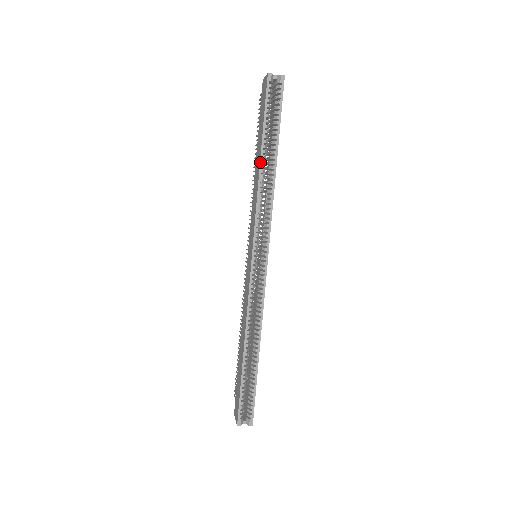
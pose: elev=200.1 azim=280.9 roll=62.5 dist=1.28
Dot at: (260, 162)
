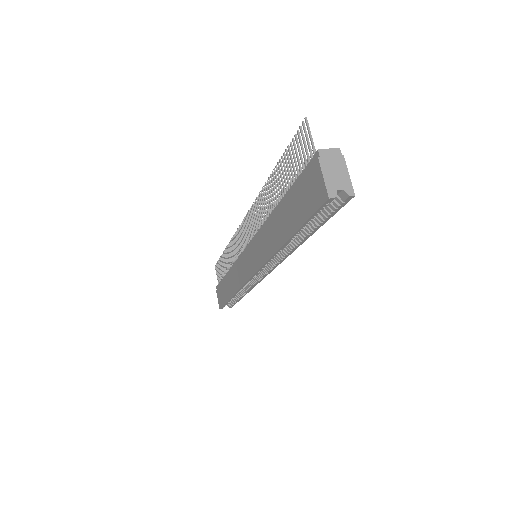
Dot at: (283, 245)
